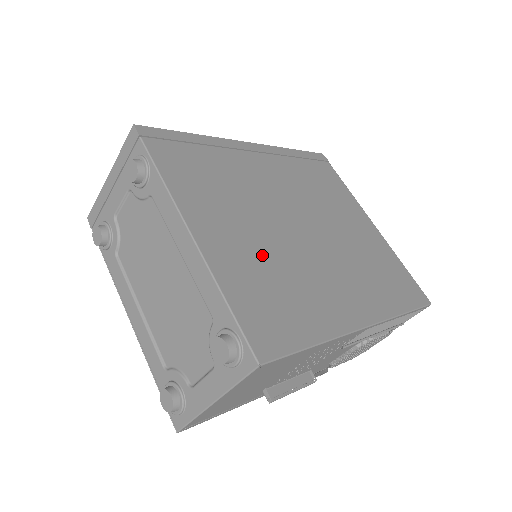
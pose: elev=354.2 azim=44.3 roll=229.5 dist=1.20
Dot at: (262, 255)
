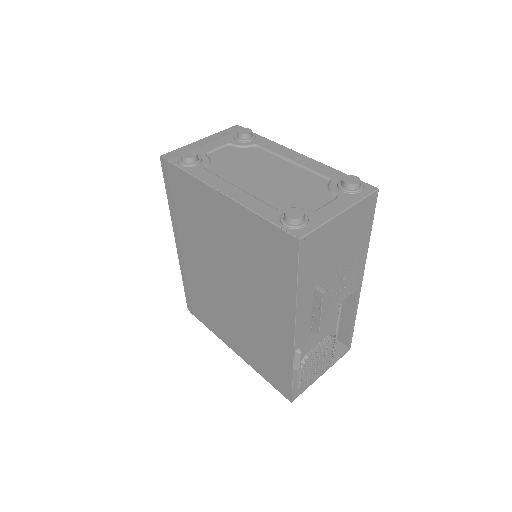
Dot at: occluded
